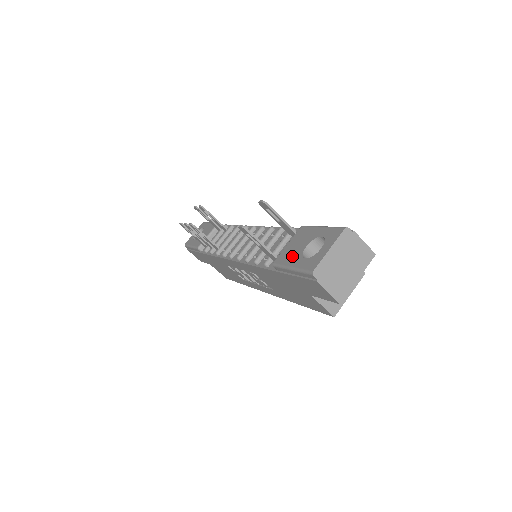
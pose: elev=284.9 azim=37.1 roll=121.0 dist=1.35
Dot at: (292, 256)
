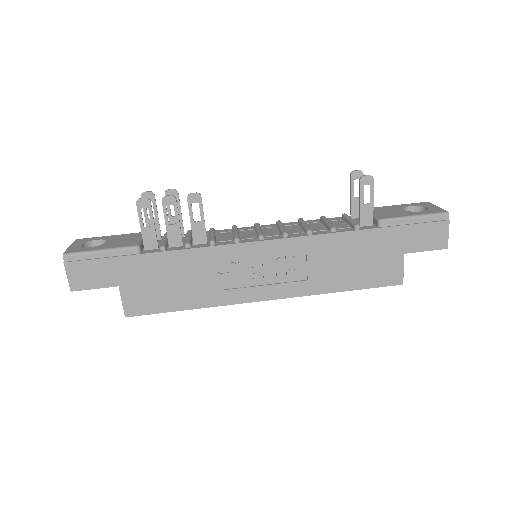
Dot at: (400, 213)
